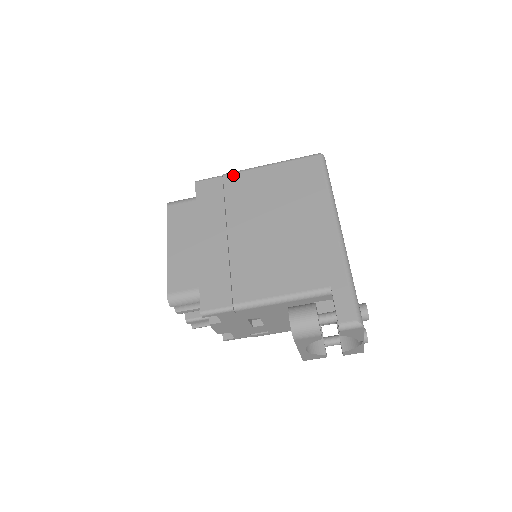
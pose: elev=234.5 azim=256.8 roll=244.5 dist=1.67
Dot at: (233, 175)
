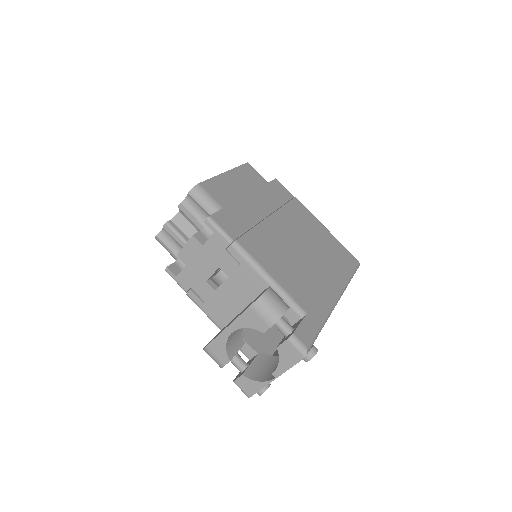
Dot at: (302, 204)
